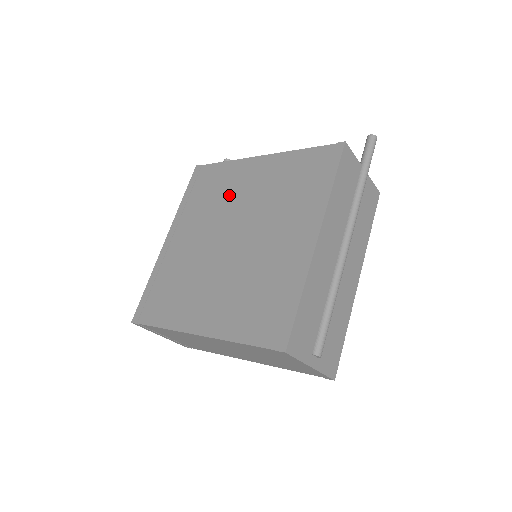
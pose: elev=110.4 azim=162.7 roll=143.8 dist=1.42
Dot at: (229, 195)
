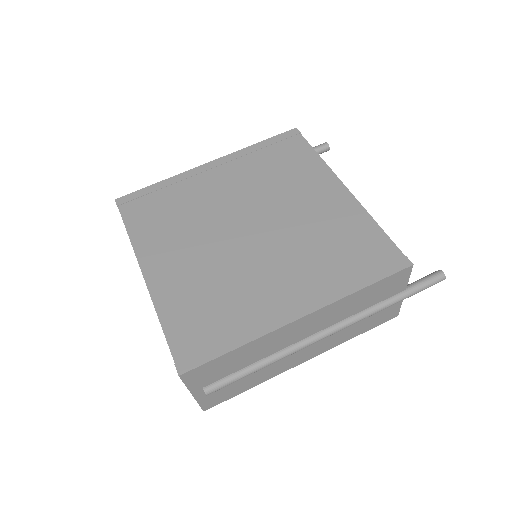
Dot at: (288, 189)
